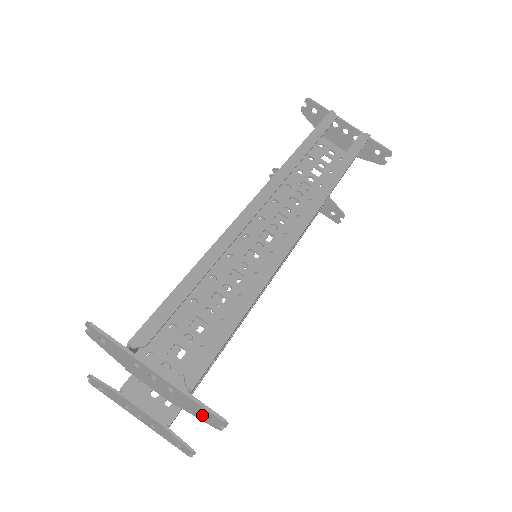
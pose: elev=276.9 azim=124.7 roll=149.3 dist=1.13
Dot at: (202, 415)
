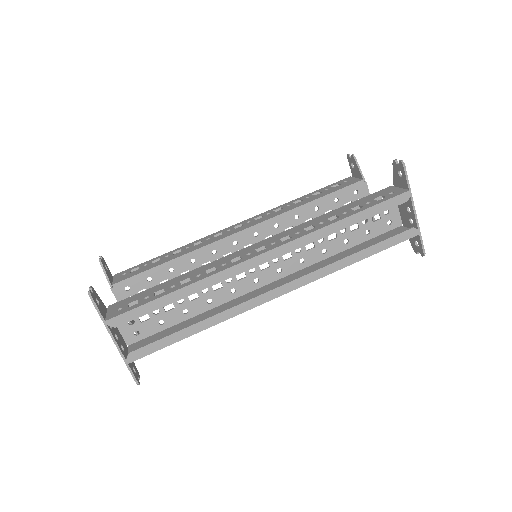
Dot at: occluded
